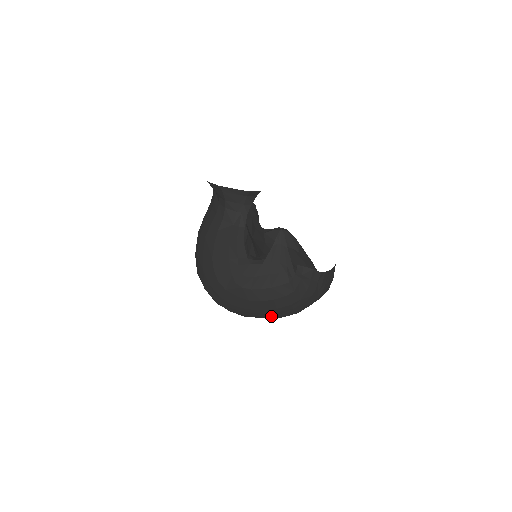
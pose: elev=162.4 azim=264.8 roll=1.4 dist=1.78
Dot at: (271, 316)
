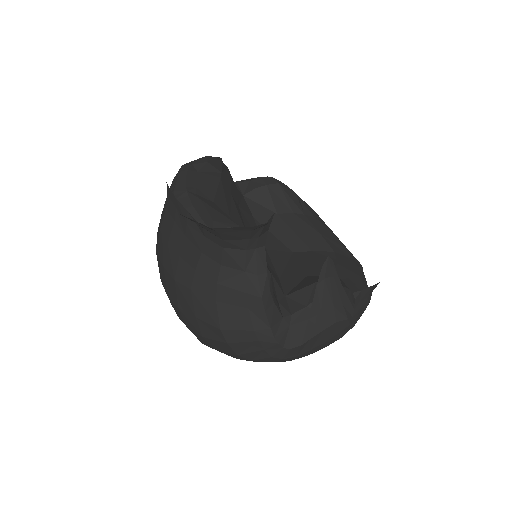
Dot at: occluded
